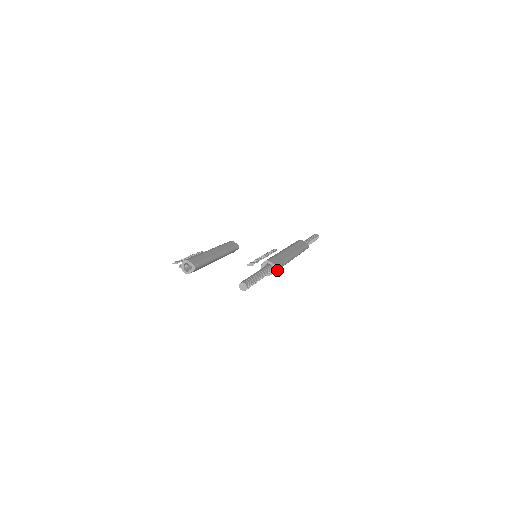
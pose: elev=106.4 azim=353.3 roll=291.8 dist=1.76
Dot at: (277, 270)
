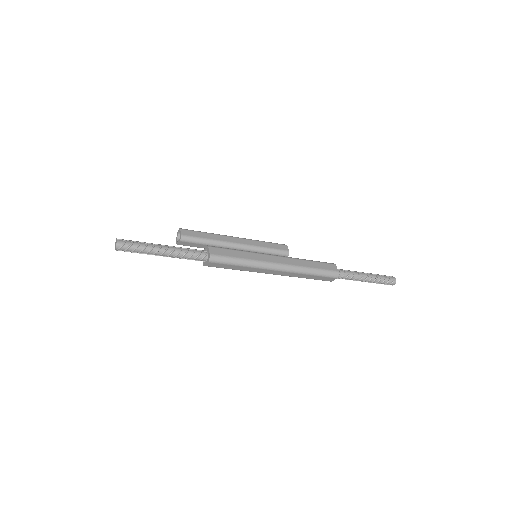
Dot at: (213, 262)
